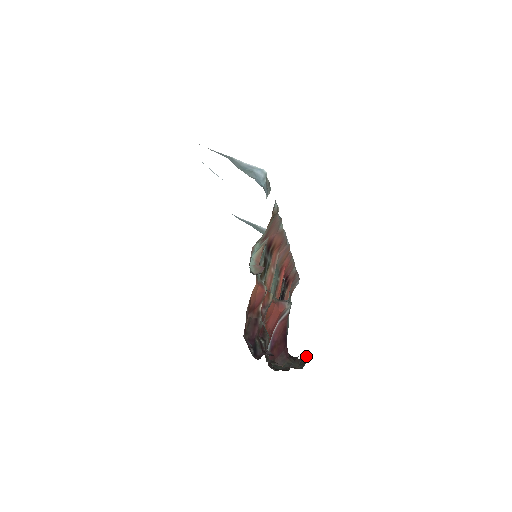
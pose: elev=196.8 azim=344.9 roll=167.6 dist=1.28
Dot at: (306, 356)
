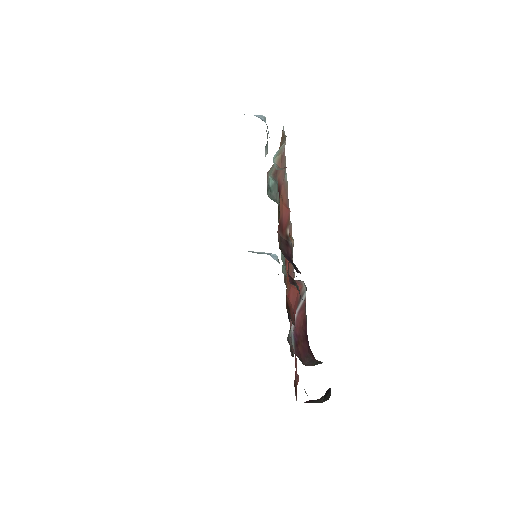
Dot at: (328, 391)
